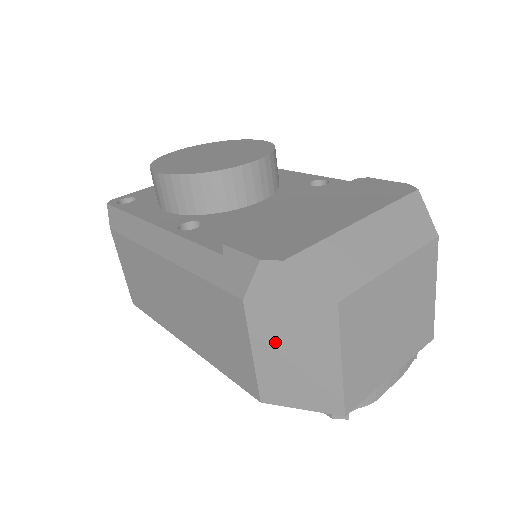
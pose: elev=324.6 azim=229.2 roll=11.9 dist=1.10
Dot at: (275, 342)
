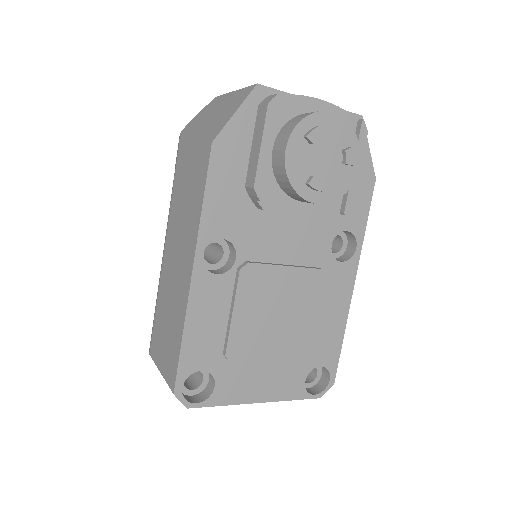
Dot at: (201, 129)
